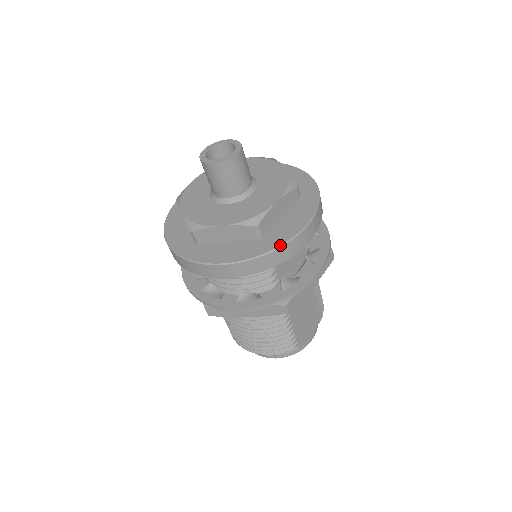
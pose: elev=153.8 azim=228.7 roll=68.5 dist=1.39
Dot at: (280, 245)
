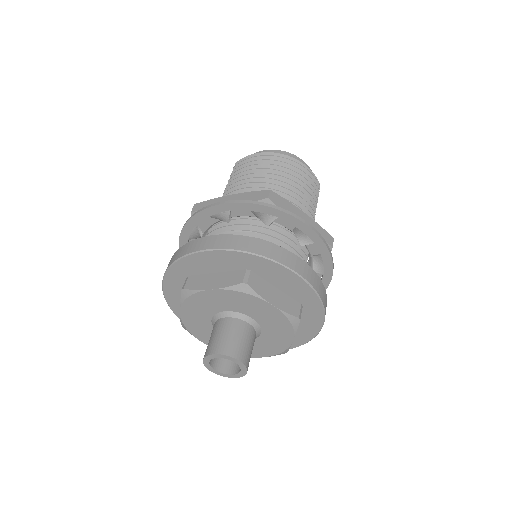
Dot at: occluded
